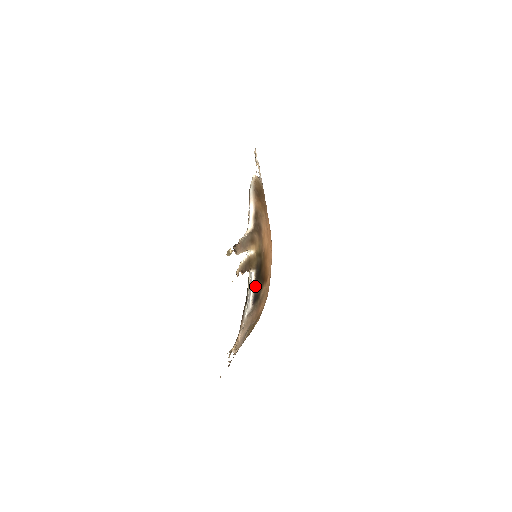
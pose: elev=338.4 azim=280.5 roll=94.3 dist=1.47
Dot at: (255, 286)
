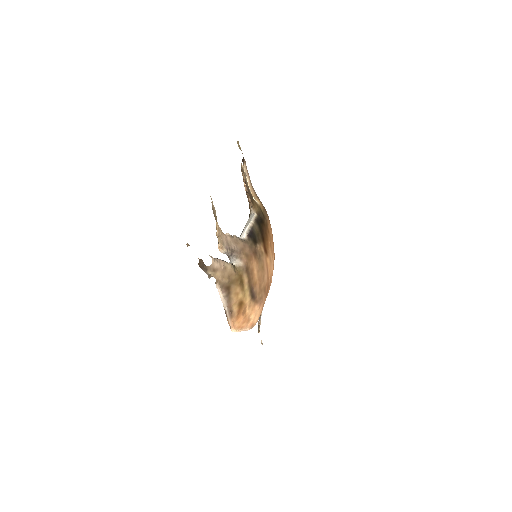
Dot at: (254, 224)
